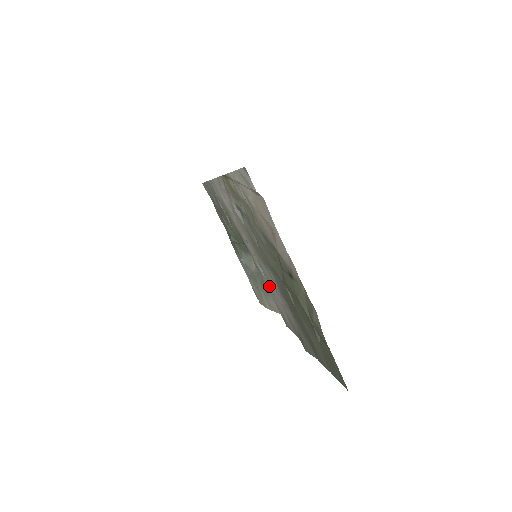
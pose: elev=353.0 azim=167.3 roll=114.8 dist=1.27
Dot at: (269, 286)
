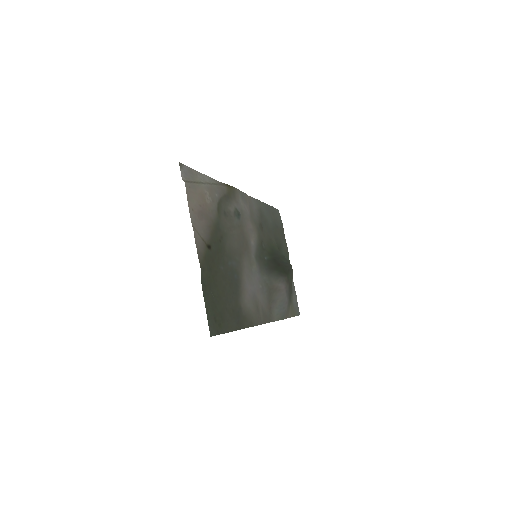
Dot at: (259, 282)
